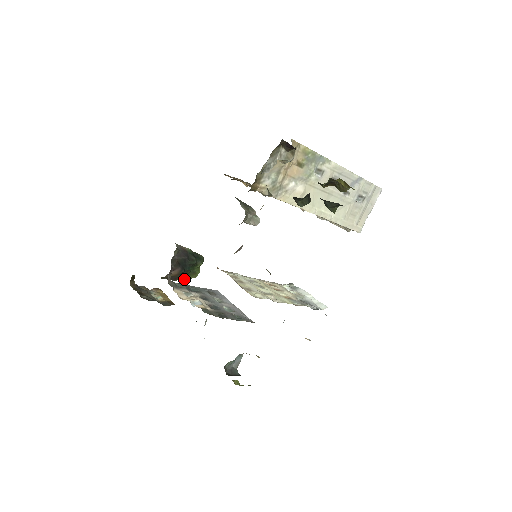
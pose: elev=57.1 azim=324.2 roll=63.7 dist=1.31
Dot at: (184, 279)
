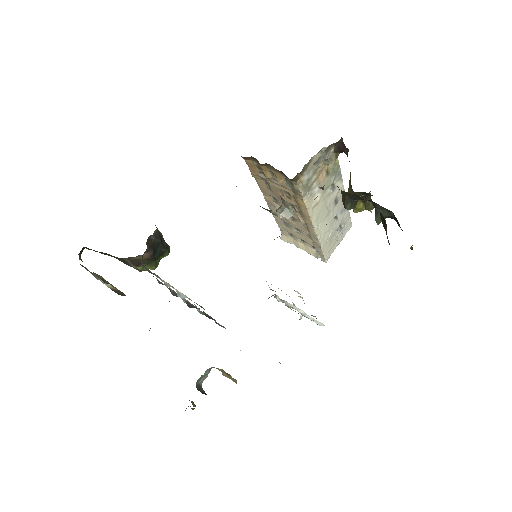
Dot at: (141, 268)
